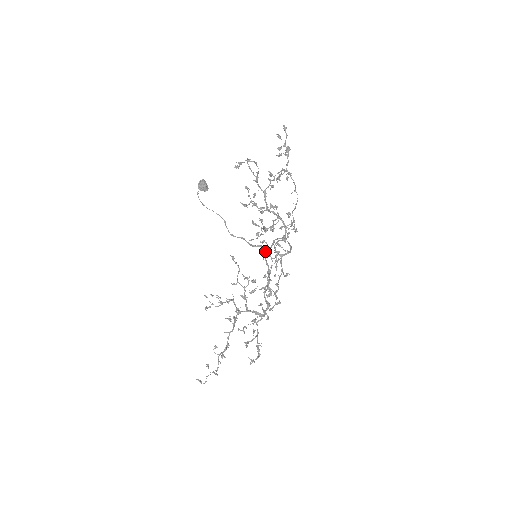
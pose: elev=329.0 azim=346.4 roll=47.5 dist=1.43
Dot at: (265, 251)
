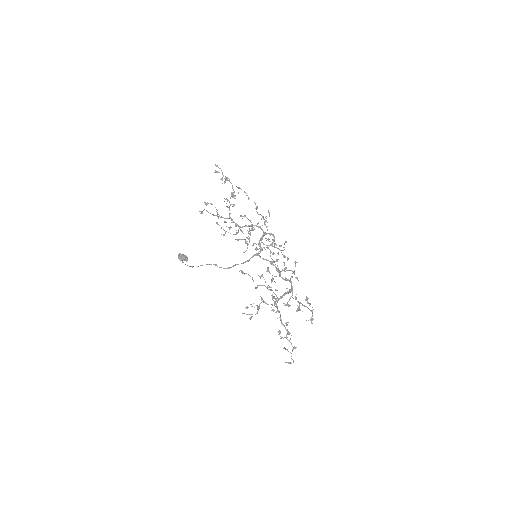
Dot at: (258, 255)
